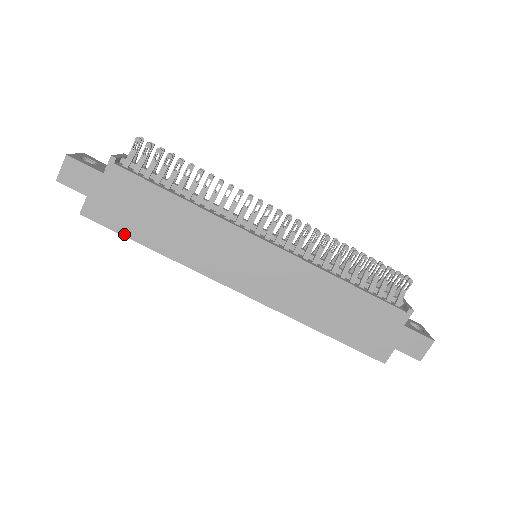
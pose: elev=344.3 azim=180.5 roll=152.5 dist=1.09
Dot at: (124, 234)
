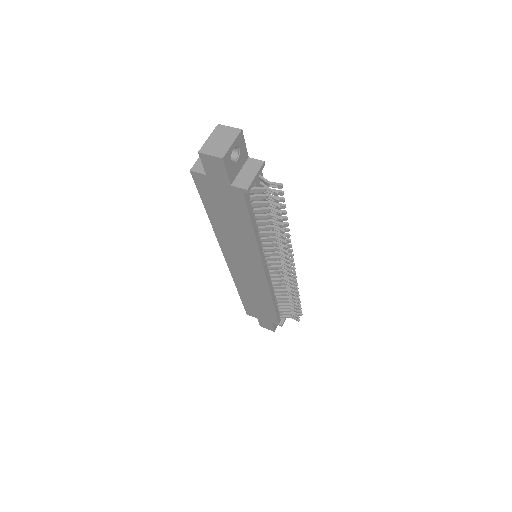
Dot at: (203, 200)
